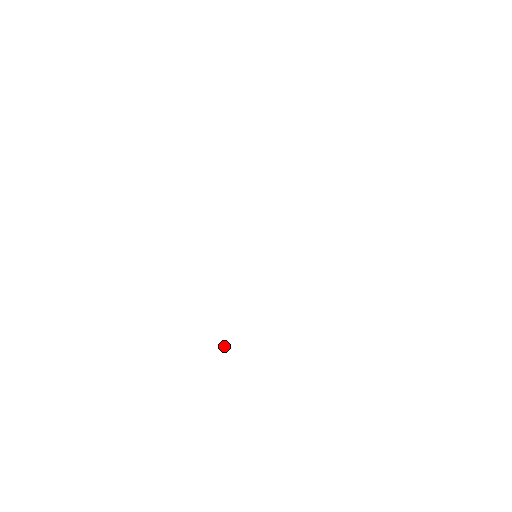
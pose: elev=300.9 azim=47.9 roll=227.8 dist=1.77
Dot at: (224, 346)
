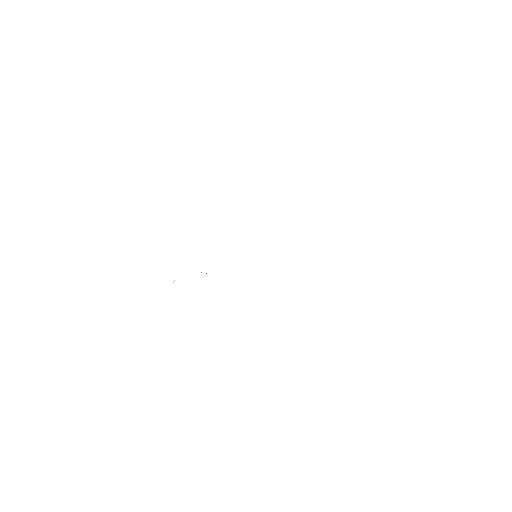
Dot at: occluded
